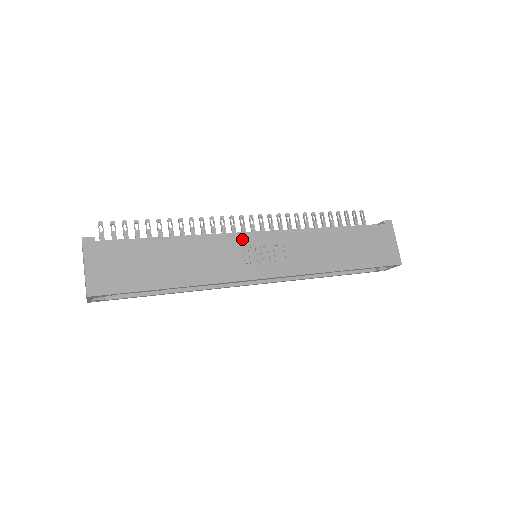
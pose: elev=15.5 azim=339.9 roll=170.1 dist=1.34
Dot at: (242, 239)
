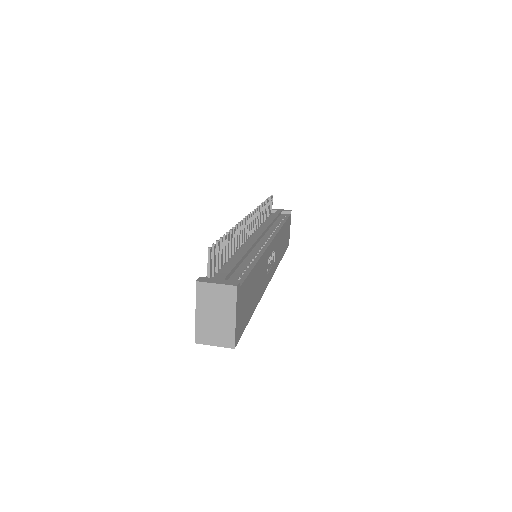
Dot at: occluded
